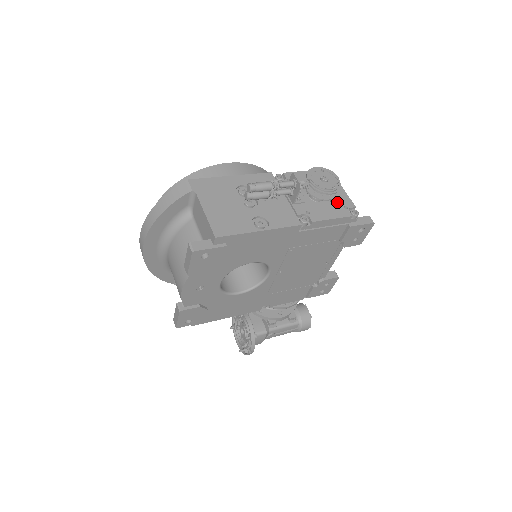
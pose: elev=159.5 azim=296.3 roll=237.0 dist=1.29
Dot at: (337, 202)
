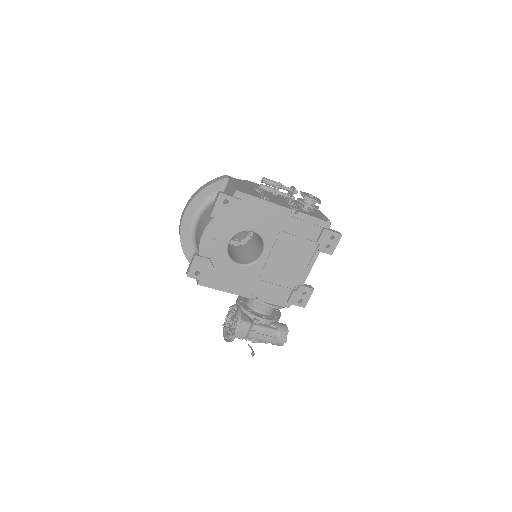
Dot at: (318, 215)
